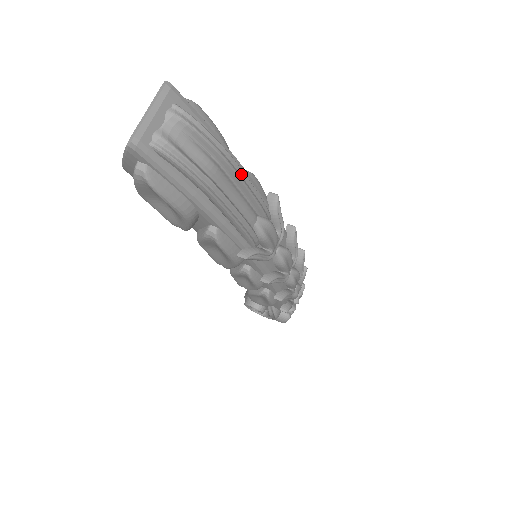
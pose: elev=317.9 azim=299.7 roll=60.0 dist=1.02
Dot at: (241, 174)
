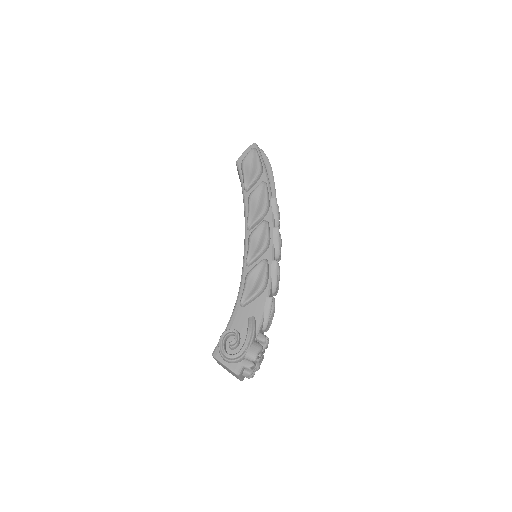
Dot at: occluded
